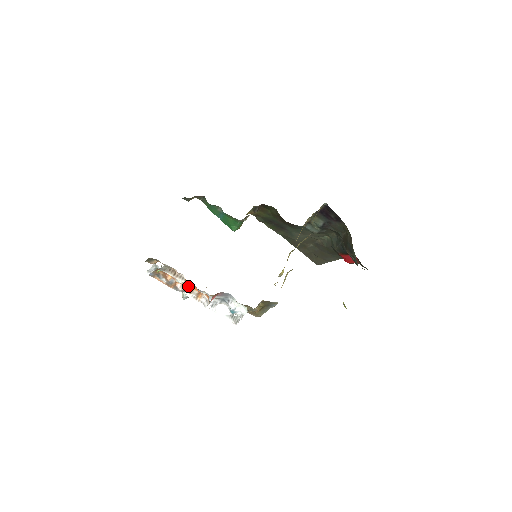
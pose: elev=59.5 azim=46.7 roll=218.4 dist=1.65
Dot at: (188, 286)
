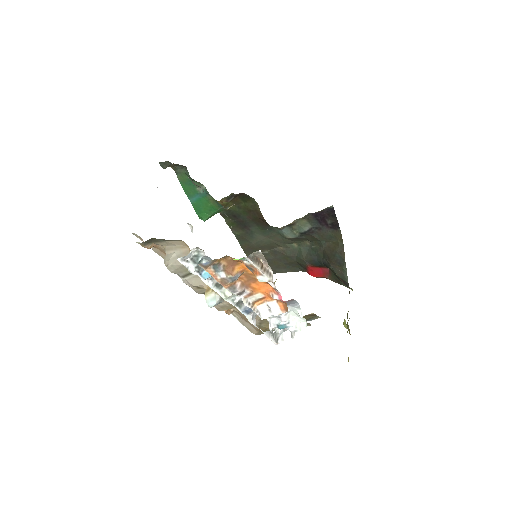
Dot at: (251, 287)
